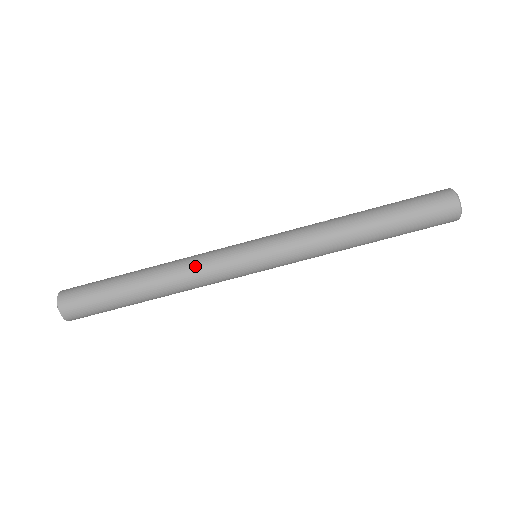
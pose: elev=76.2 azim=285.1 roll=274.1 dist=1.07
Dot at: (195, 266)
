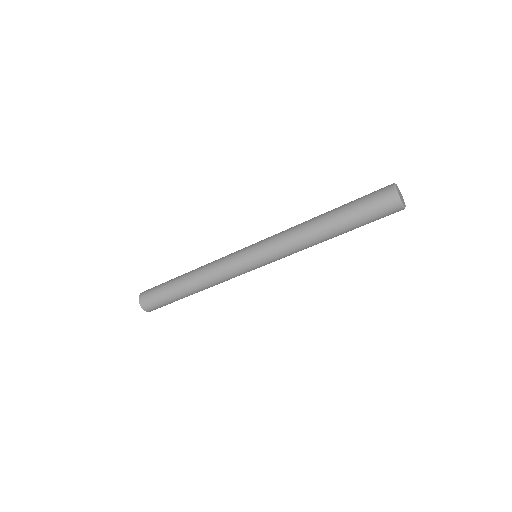
Dot at: (214, 267)
